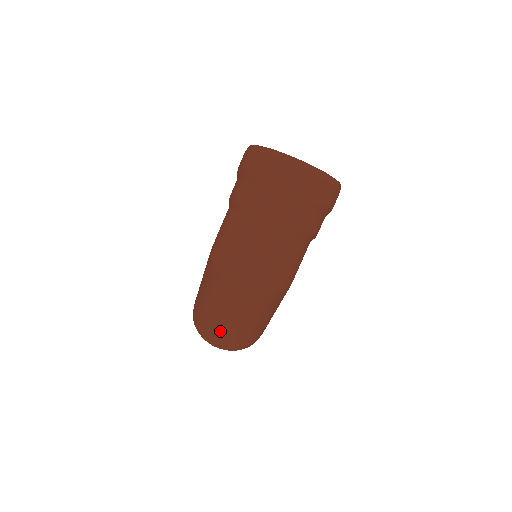
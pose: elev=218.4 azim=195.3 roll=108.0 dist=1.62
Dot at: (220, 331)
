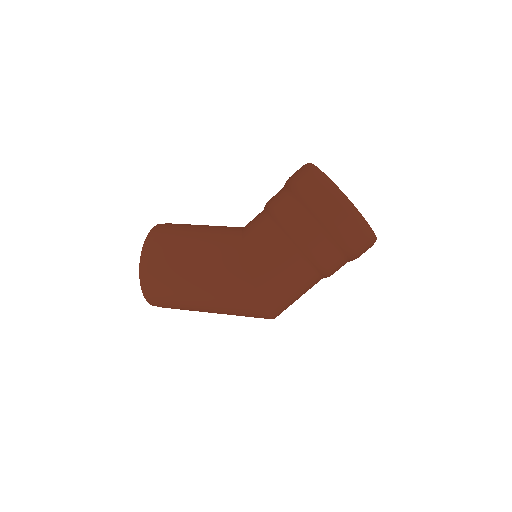
Dot at: occluded
